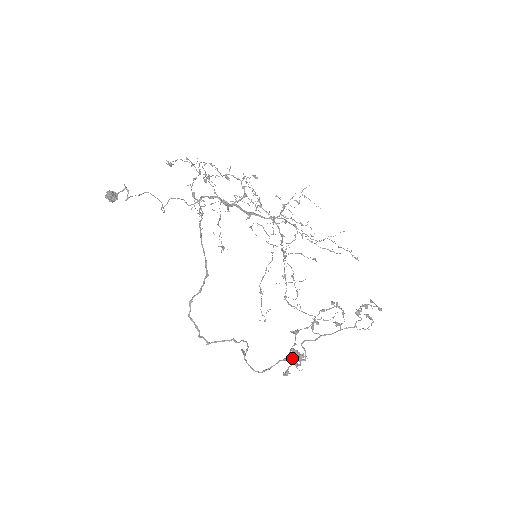
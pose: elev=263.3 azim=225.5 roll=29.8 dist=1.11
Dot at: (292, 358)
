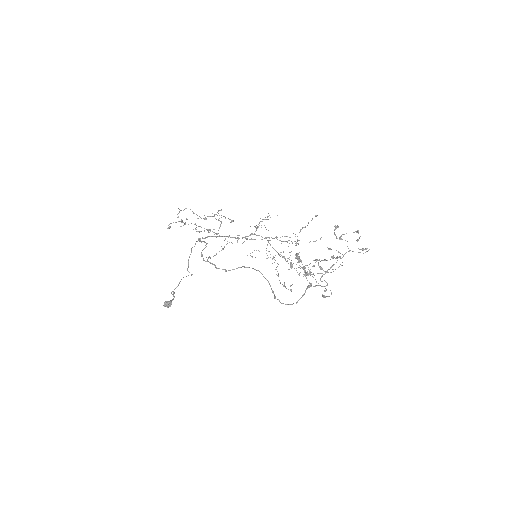
Dot at: (323, 295)
